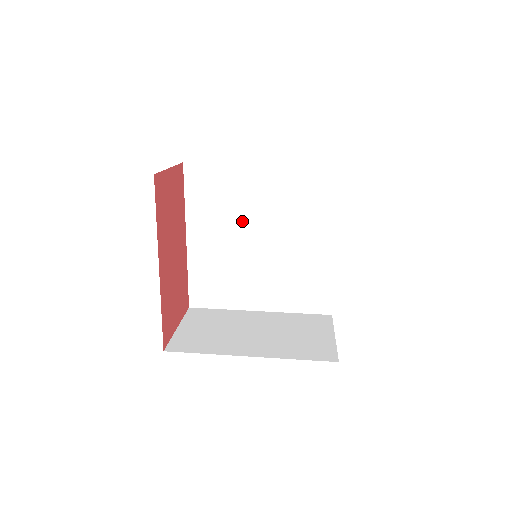
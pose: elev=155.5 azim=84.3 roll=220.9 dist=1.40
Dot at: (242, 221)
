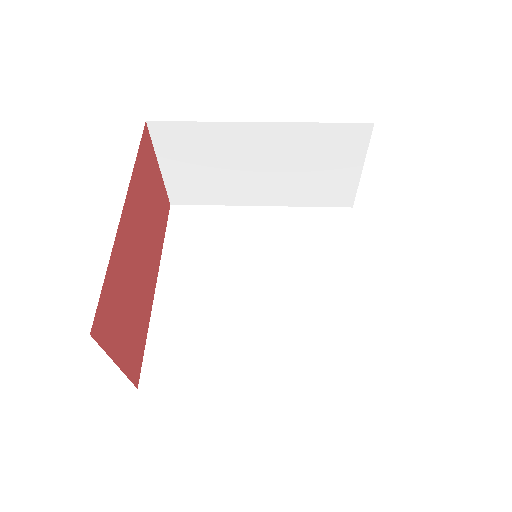
Dot at: (234, 264)
